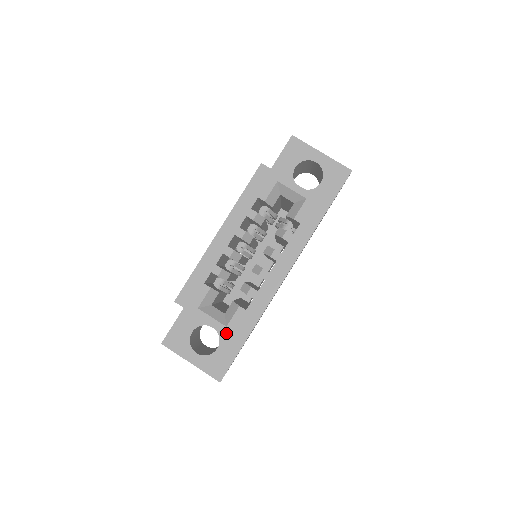
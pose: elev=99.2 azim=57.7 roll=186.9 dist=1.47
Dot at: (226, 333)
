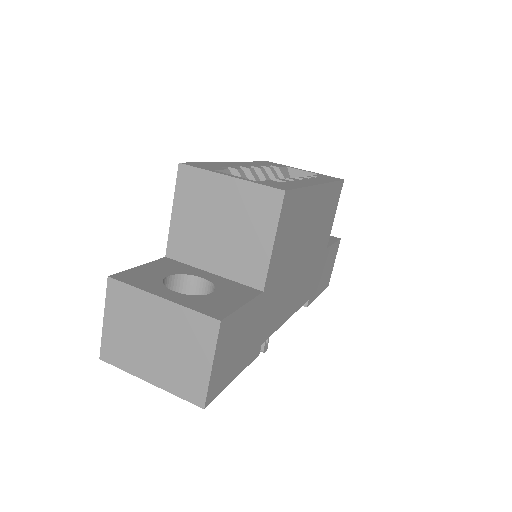
Dot at: (257, 183)
